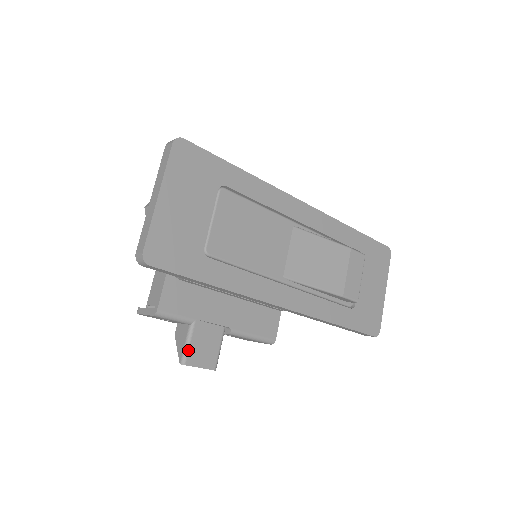
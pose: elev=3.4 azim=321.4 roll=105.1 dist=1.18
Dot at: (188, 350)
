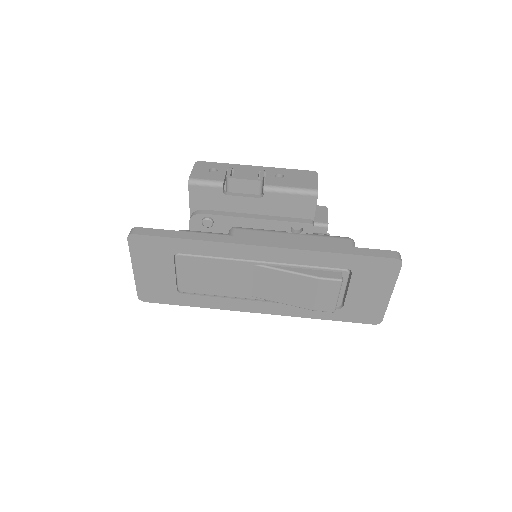
Dot at: occluded
